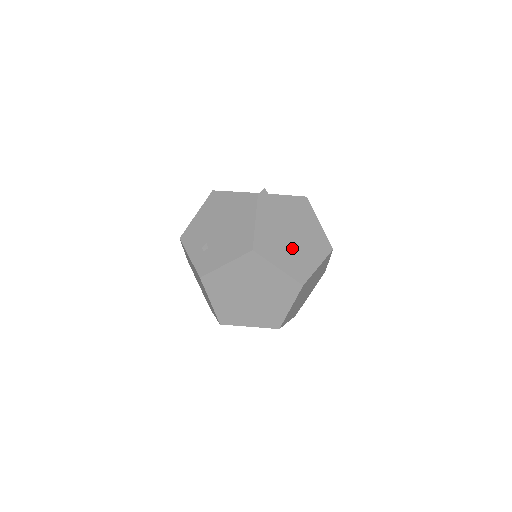
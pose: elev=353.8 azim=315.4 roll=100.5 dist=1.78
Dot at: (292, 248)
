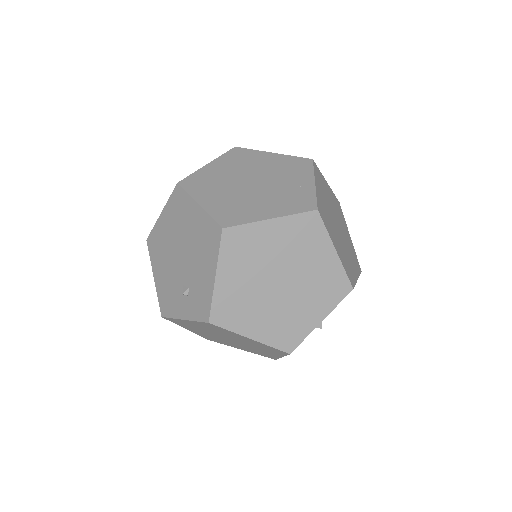
Dot at: (266, 192)
